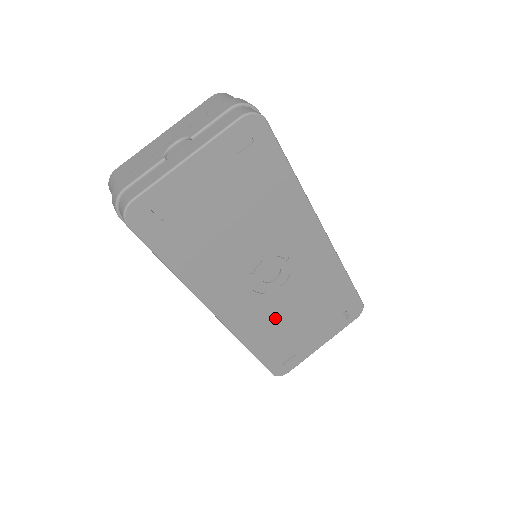
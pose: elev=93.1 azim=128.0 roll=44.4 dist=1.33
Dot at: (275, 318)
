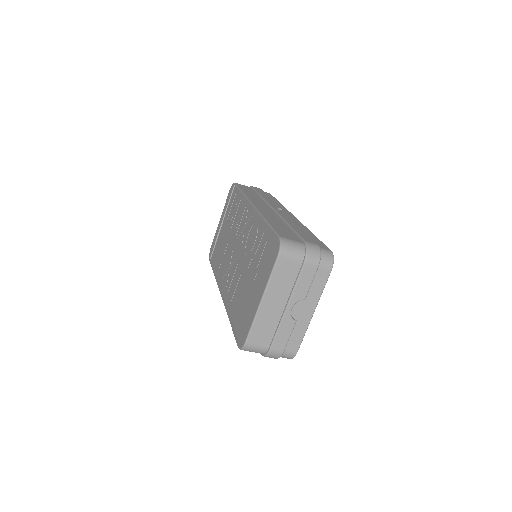
Dot at: occluded
